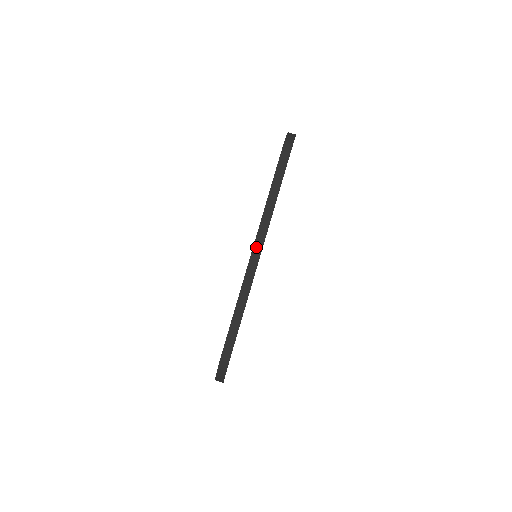
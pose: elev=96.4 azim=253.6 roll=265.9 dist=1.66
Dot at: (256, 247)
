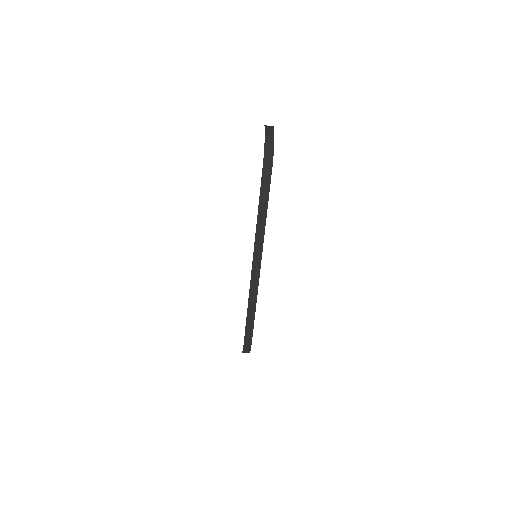
Dot at: (256, 257)
